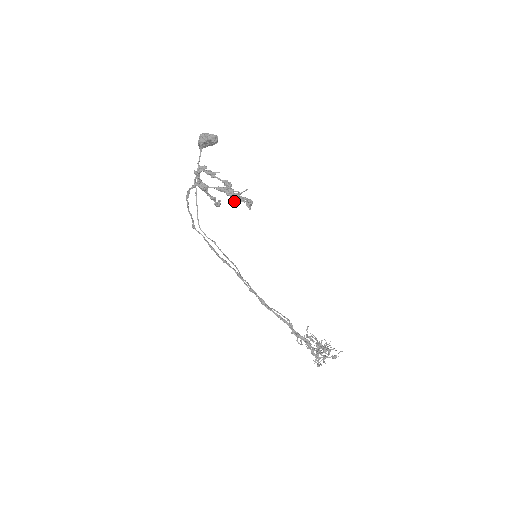
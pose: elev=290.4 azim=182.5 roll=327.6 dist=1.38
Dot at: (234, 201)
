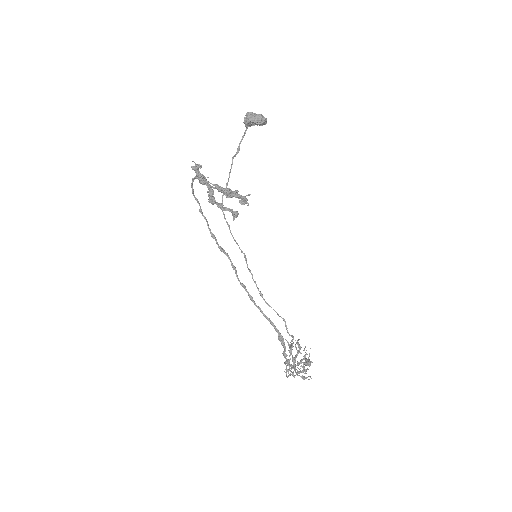
Dot at: (240, 200)
